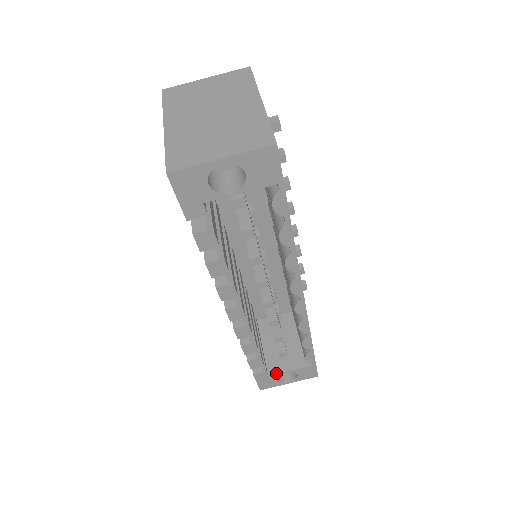
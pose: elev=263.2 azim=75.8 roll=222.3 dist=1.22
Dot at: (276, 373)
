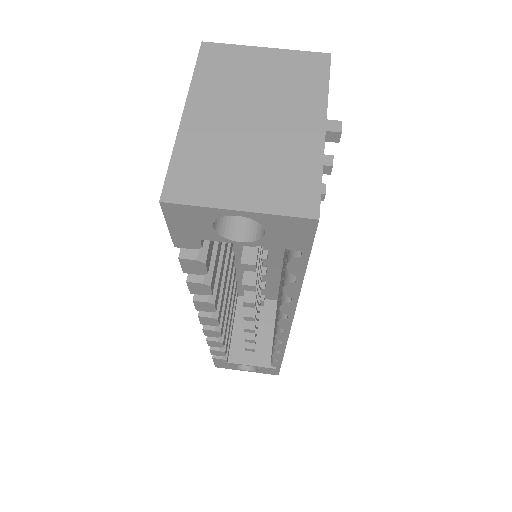
Dot at: (236, 362)
